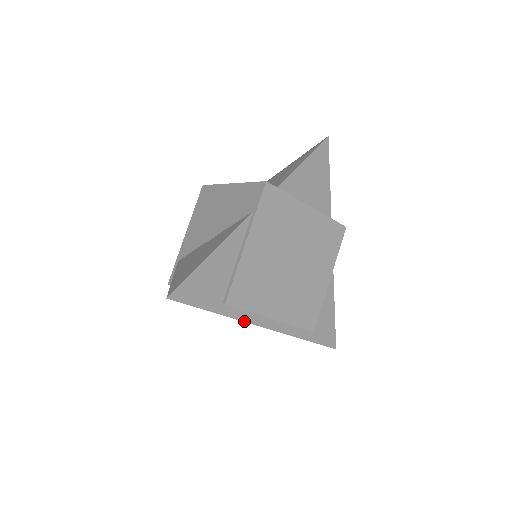
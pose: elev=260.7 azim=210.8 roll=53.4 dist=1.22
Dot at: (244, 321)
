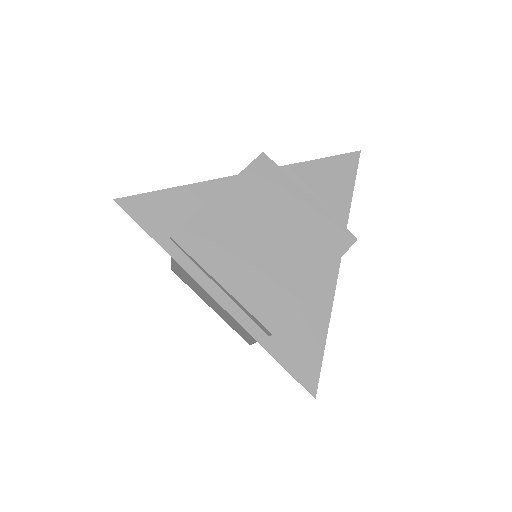
Dot at: (189, 273)
